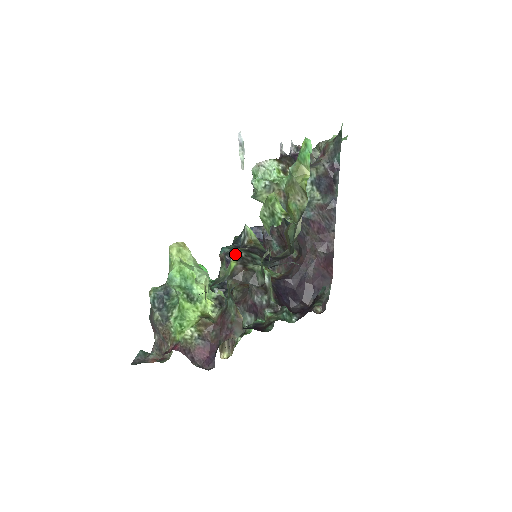
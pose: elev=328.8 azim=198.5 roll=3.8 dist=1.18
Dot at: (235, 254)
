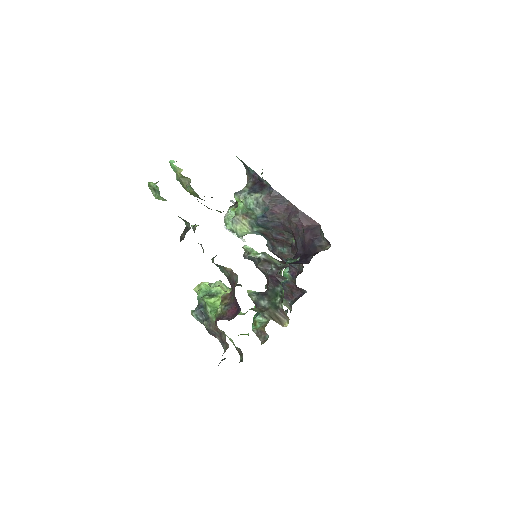
Dot at: occluded
